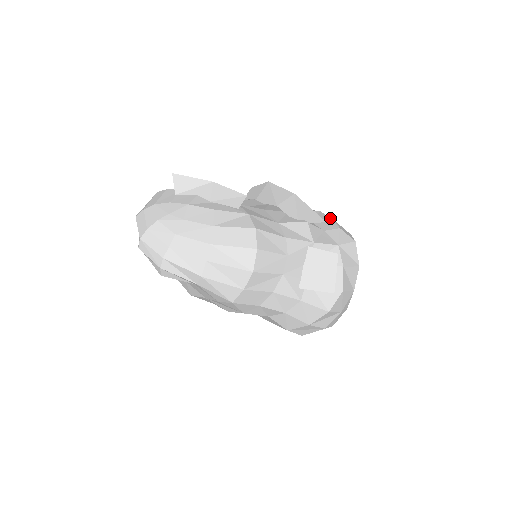
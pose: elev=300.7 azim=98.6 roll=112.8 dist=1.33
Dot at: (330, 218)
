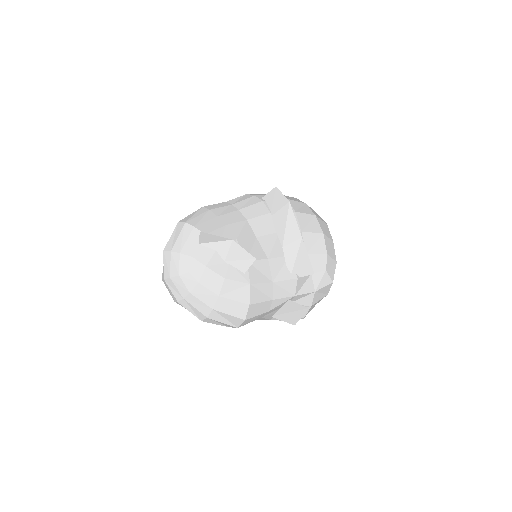
Dot at: (325, 251)
